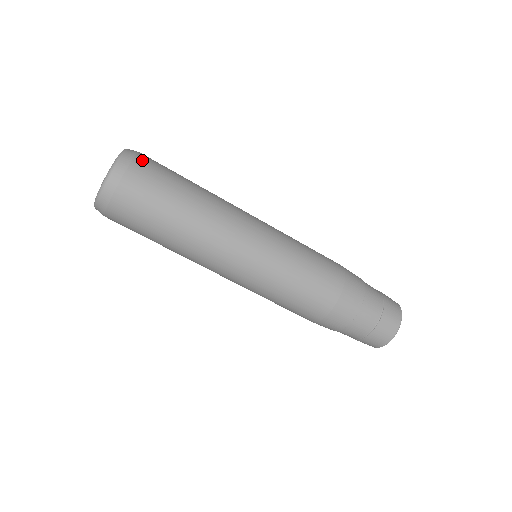
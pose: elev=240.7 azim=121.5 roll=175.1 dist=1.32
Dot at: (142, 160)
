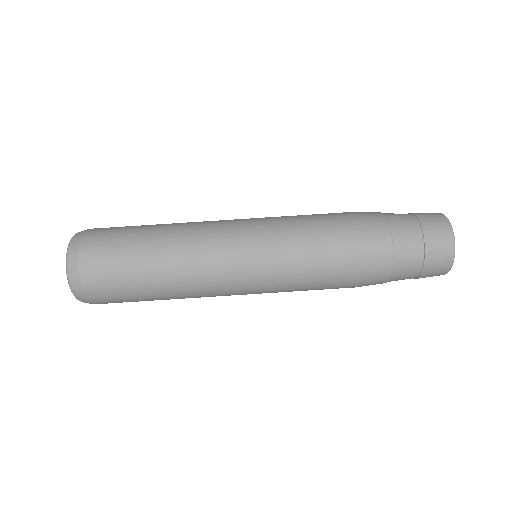
Dot at: (87, 249)
